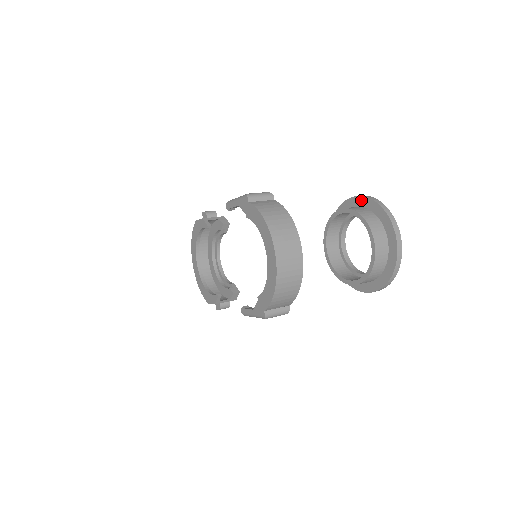
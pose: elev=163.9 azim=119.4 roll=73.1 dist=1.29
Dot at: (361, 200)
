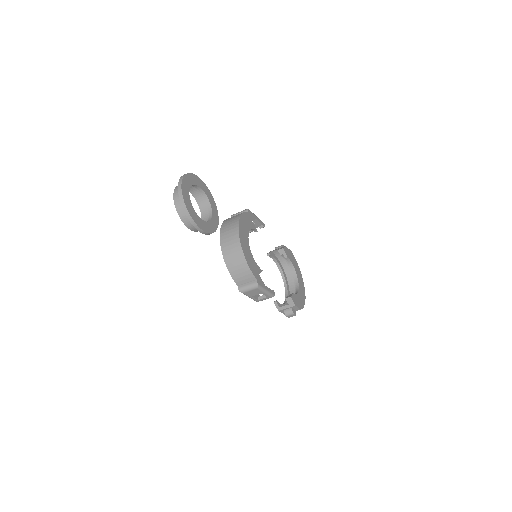
Dot at: occluded
